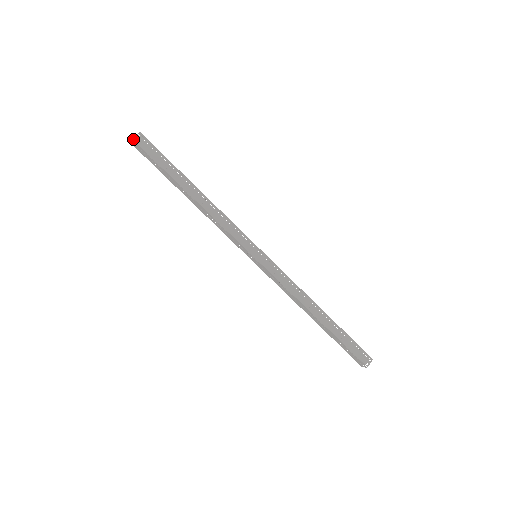
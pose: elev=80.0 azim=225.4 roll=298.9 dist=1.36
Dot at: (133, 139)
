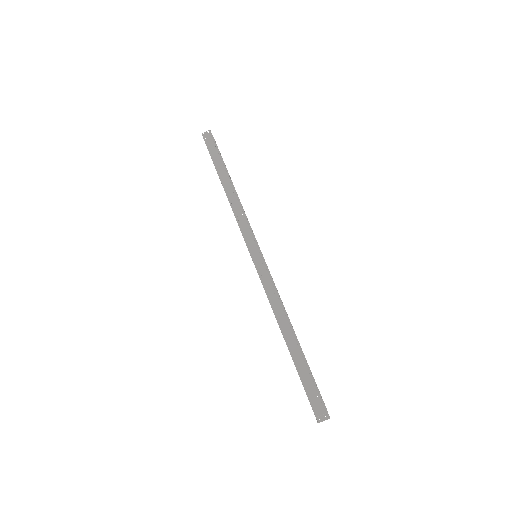
Dot at: (202, 134)
